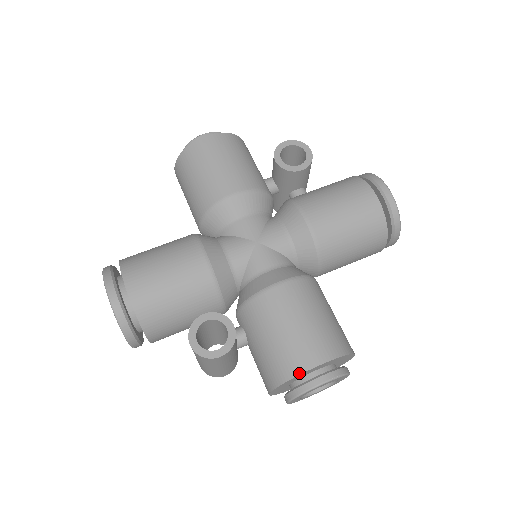
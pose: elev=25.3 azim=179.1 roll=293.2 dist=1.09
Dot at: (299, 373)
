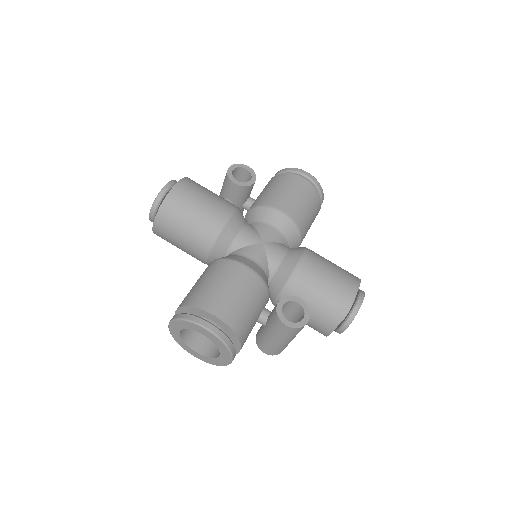
Dot at: (351, 303)
